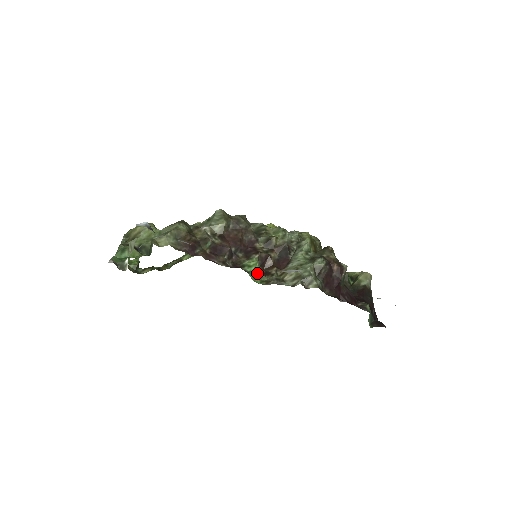
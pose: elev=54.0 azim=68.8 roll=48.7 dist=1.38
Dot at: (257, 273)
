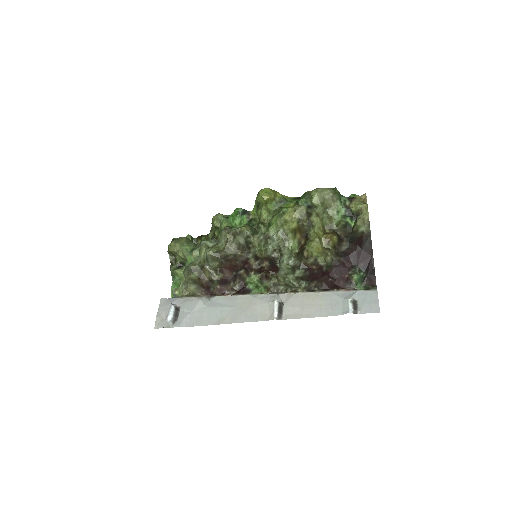
Dot at: (258, 284)
